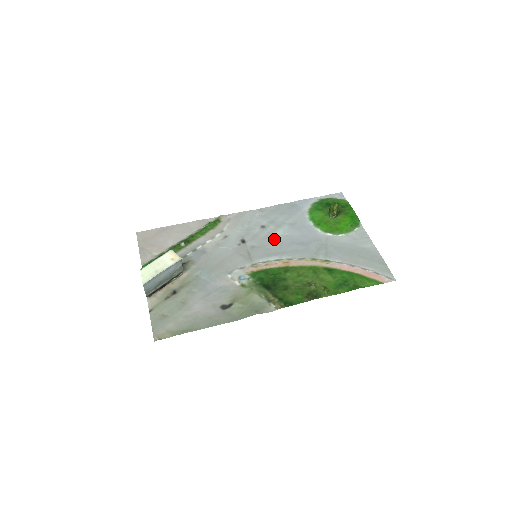
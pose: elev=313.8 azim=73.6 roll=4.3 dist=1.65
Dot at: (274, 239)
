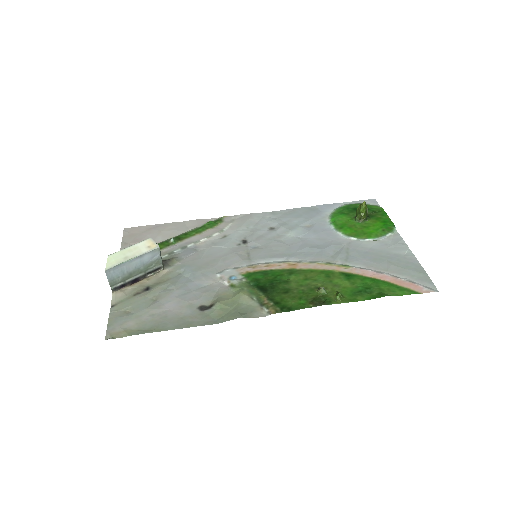
Dot at: (283, 241)
